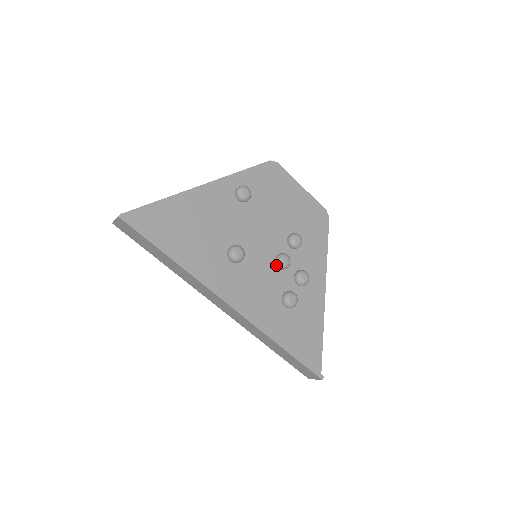
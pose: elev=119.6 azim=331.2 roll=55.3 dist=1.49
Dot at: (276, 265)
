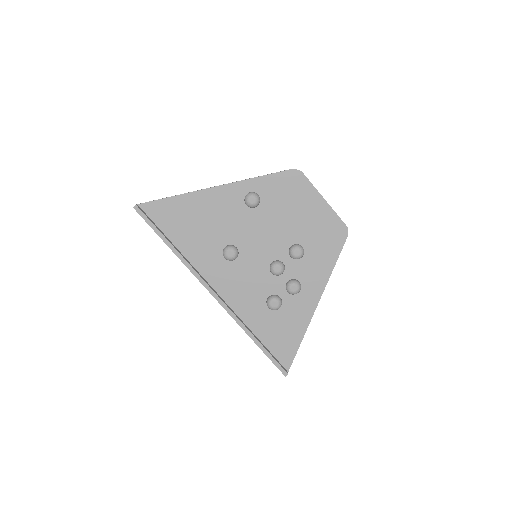
Dot at: (270, 270)
